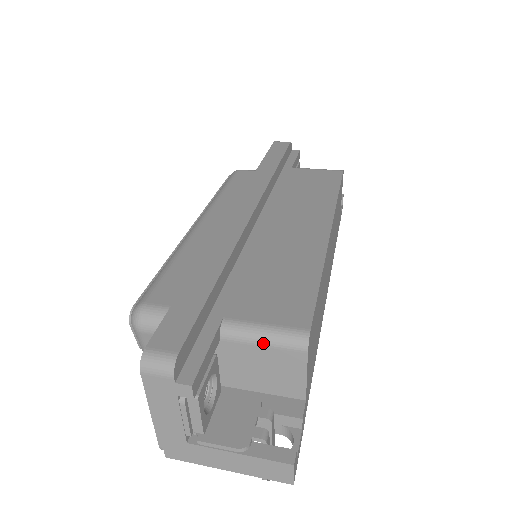
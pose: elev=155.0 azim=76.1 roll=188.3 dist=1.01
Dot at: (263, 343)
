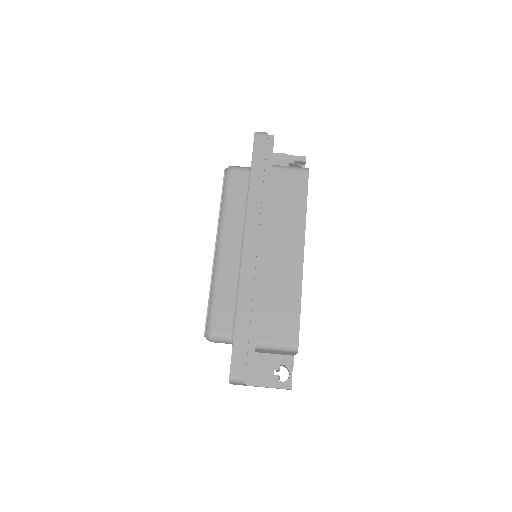
Dot at: (277, 350)
